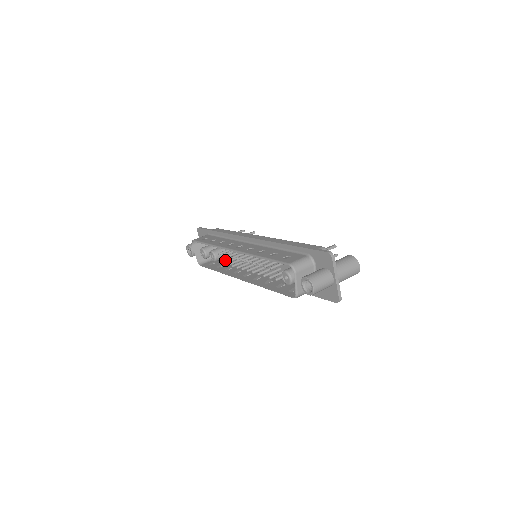
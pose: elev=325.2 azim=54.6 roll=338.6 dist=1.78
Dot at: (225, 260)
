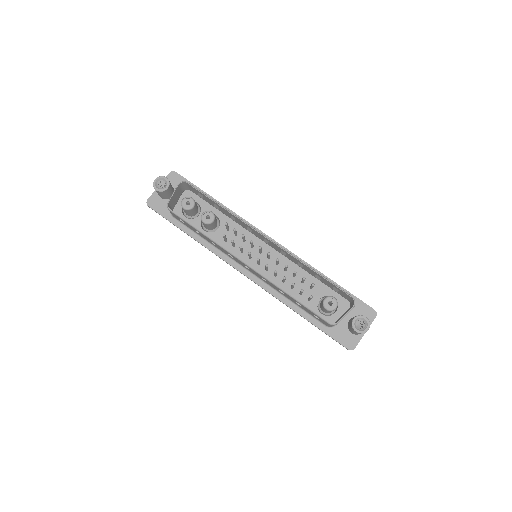
Dot at: occluded
